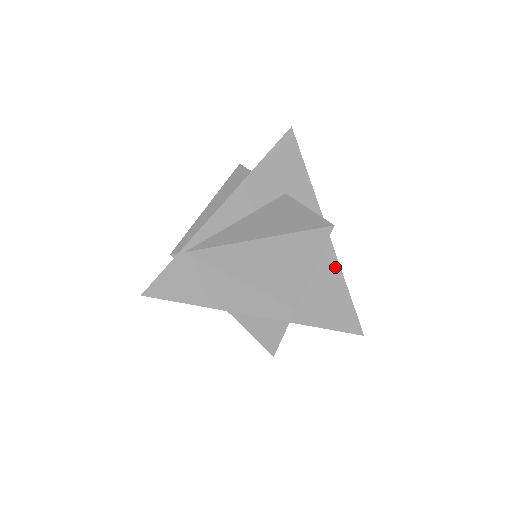
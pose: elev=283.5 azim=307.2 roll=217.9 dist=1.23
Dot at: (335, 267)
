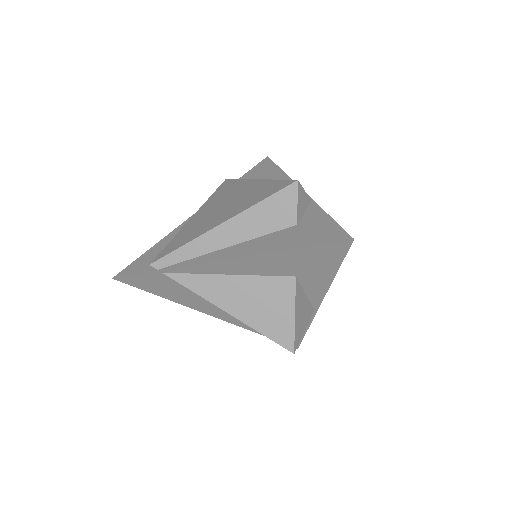
Dot at: occluded
